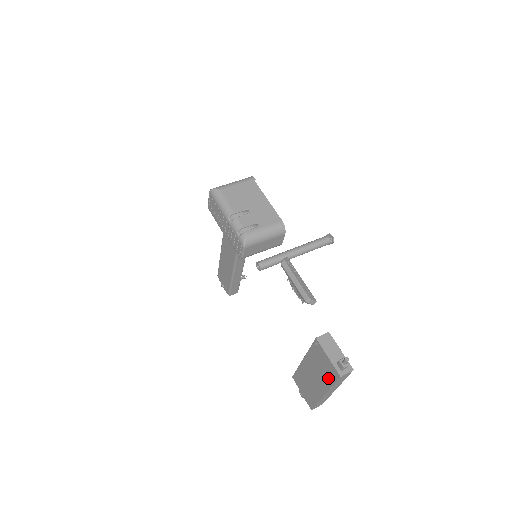
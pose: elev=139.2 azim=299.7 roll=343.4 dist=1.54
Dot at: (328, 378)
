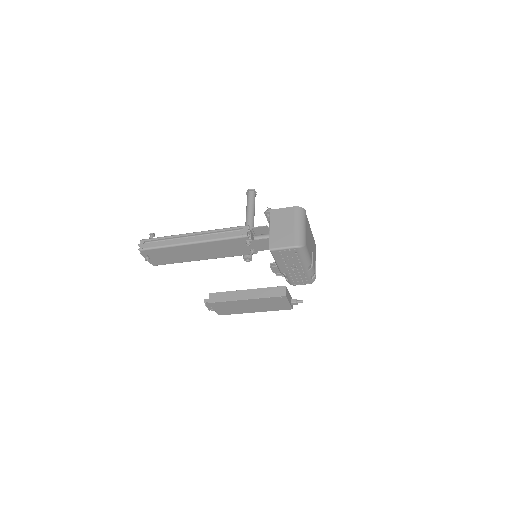
Dot at: (274, 308)
